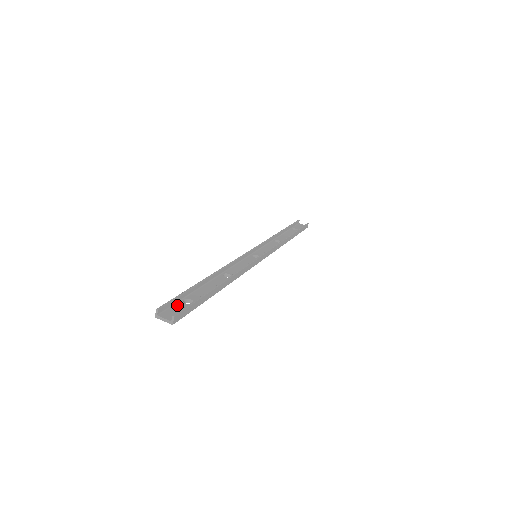
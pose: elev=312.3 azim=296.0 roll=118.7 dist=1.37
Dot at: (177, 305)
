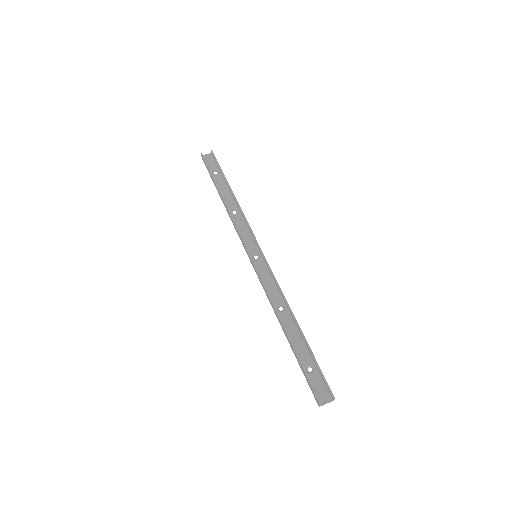
Dot at: (312, 381)
